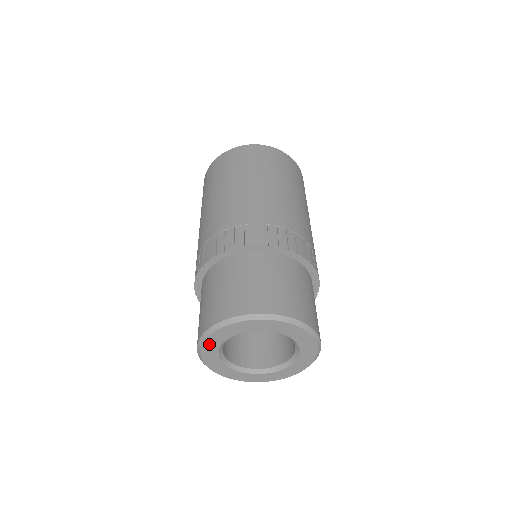
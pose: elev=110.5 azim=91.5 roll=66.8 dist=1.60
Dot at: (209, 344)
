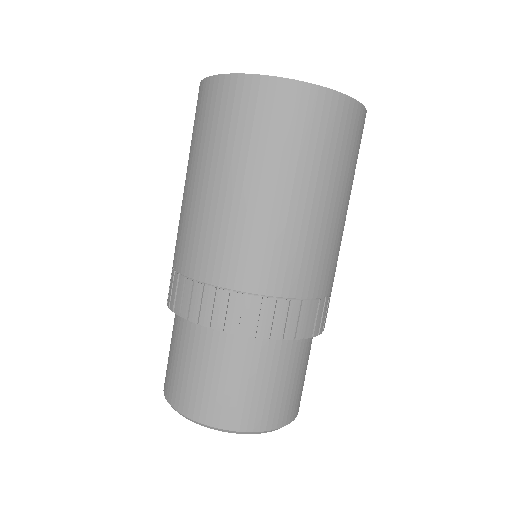
Dot at: occluded
